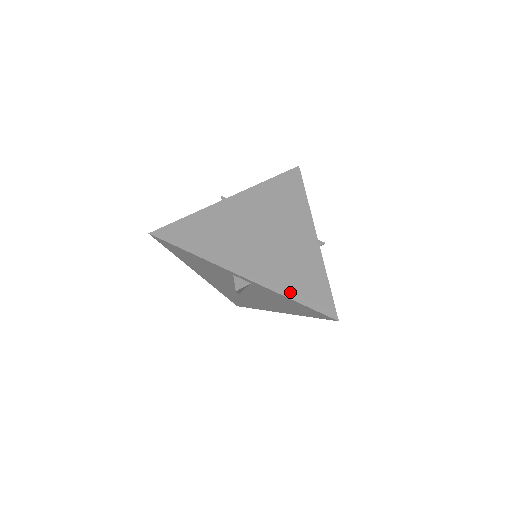
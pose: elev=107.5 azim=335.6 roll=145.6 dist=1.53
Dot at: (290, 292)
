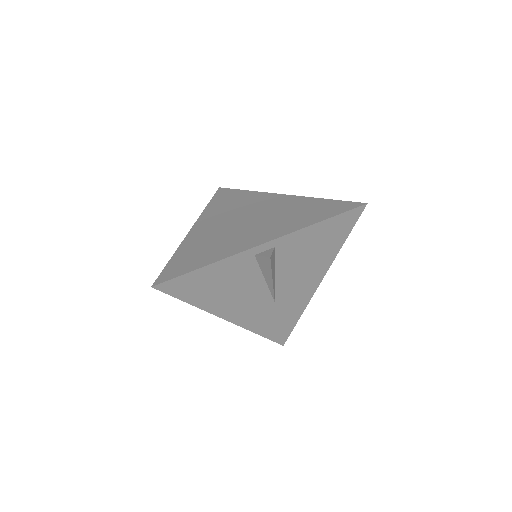
Dot at: (310, 221)
